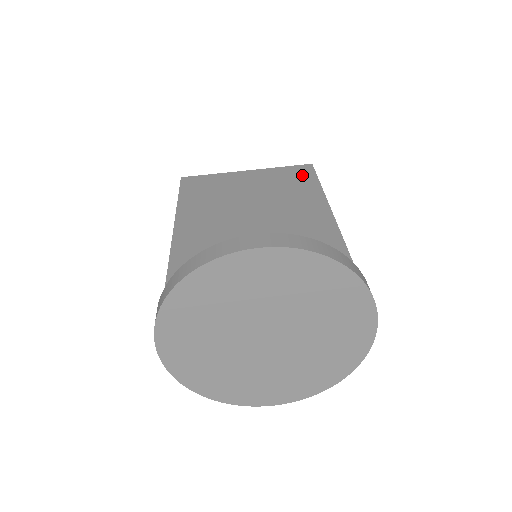
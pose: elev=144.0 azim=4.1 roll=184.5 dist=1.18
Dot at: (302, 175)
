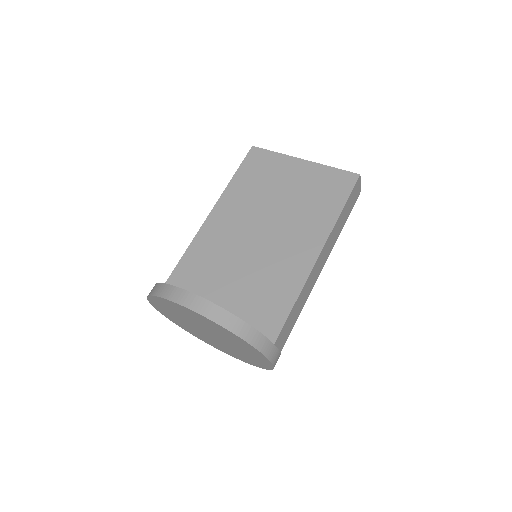
Dot at: (339, 188)
